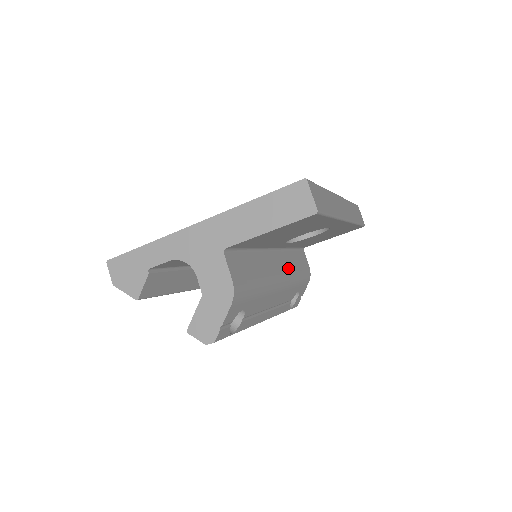
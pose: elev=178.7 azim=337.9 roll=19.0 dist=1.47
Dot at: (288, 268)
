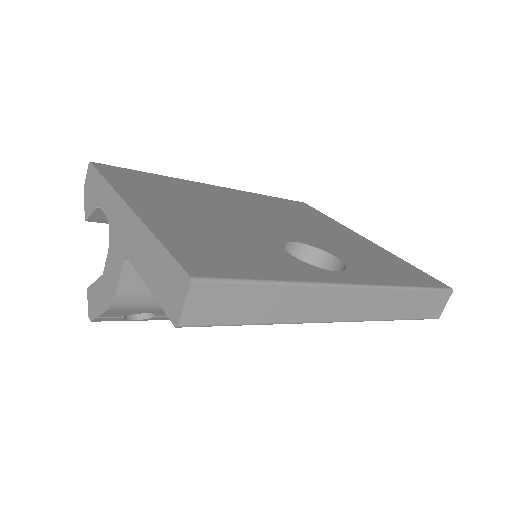
Dot at: occluded
